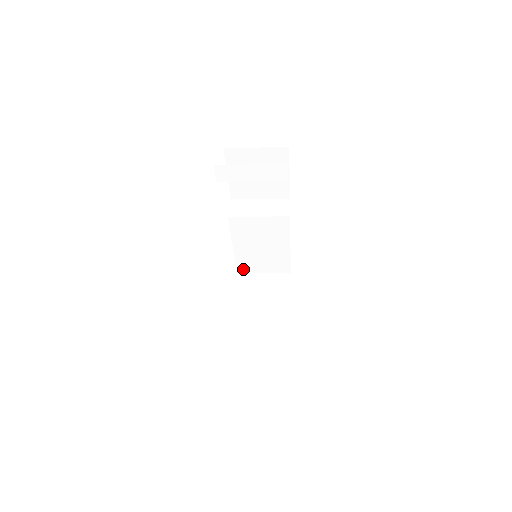
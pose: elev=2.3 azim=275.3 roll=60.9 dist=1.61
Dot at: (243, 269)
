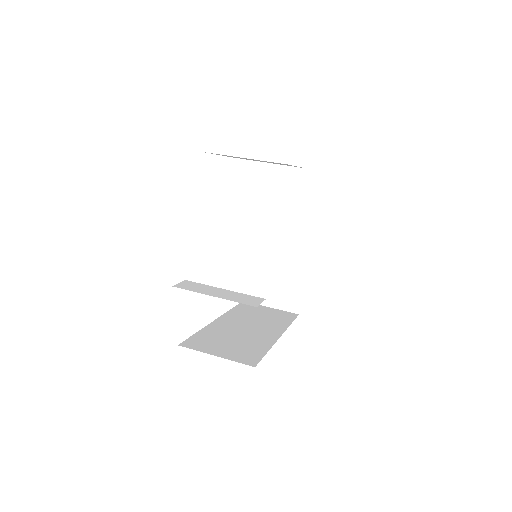
Dot at: occluded
